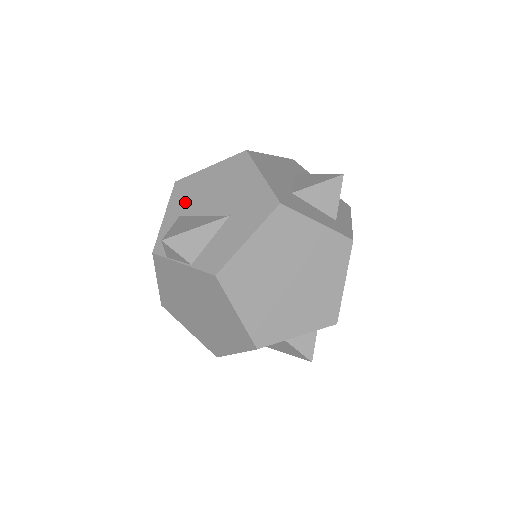
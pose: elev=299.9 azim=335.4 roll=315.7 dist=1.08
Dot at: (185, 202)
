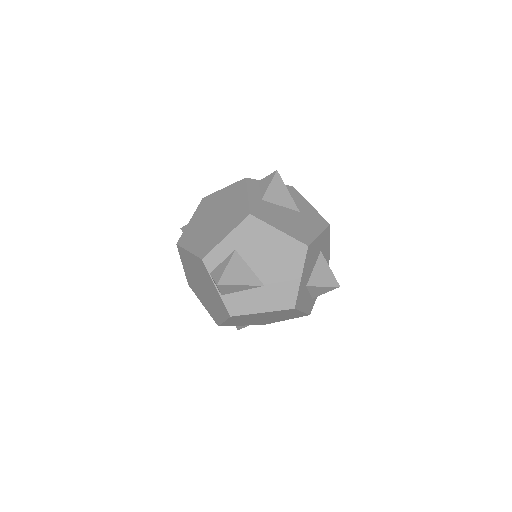
Dot at: (246, 242)
